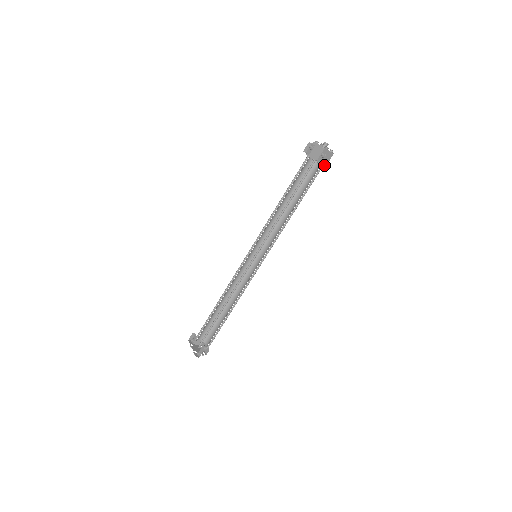
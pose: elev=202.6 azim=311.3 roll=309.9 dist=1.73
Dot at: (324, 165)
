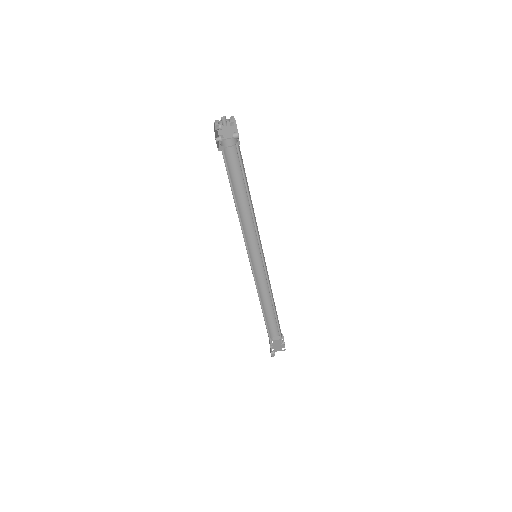
Dot at: (239, 142)
